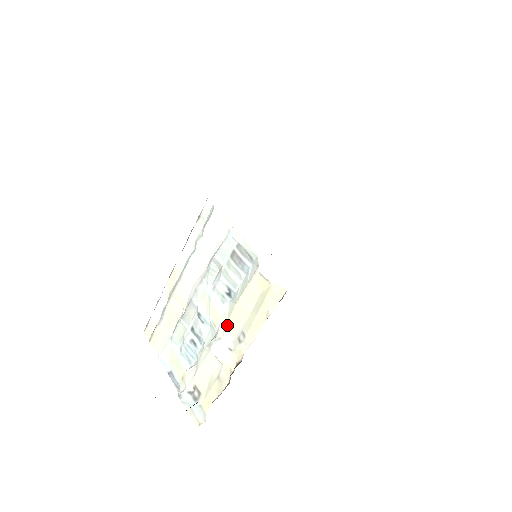
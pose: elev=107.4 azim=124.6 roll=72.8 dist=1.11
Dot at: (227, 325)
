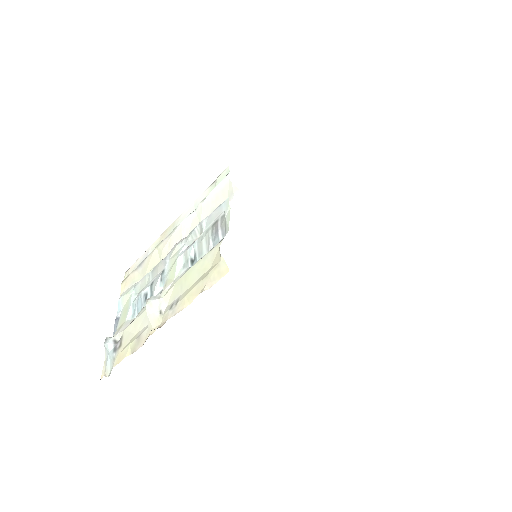
Dot at: (172, 288)
